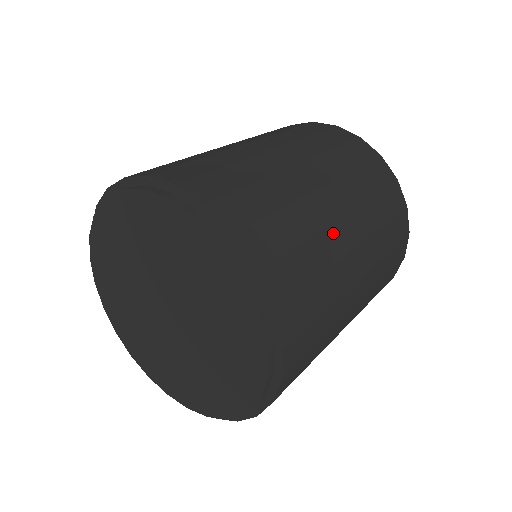
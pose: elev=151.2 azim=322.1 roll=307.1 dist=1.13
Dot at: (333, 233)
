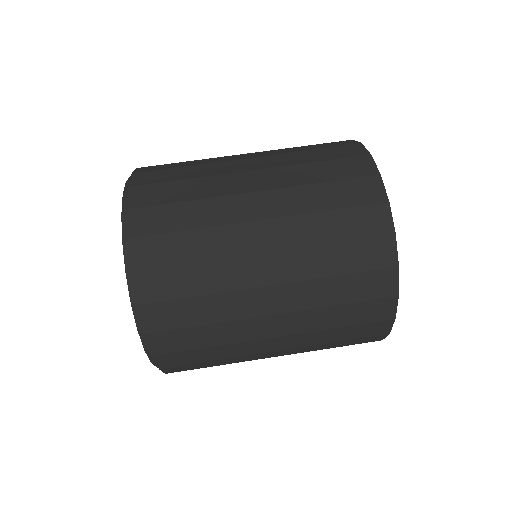
Dot at: occluded
